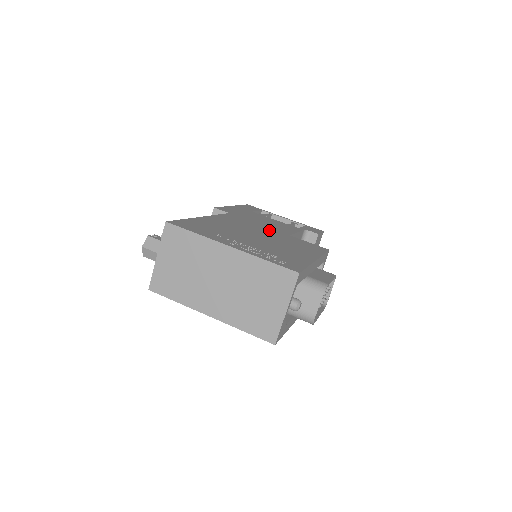
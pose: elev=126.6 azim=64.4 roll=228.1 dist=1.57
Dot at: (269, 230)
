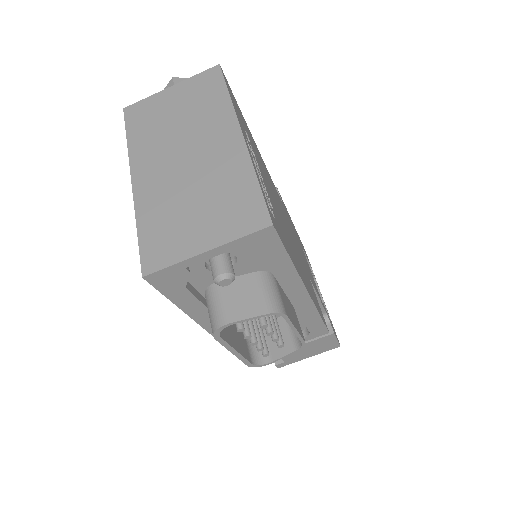
Dot at: (297, 246)
